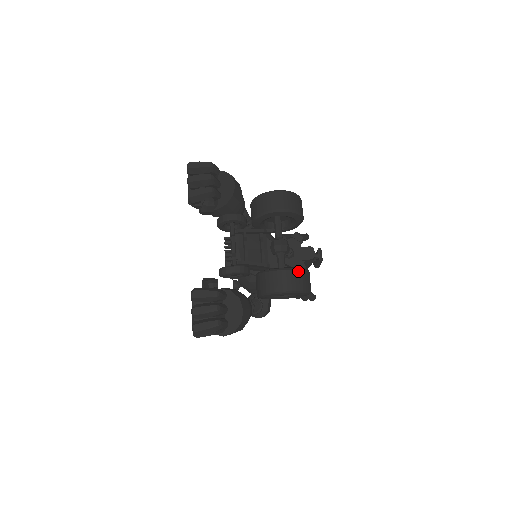
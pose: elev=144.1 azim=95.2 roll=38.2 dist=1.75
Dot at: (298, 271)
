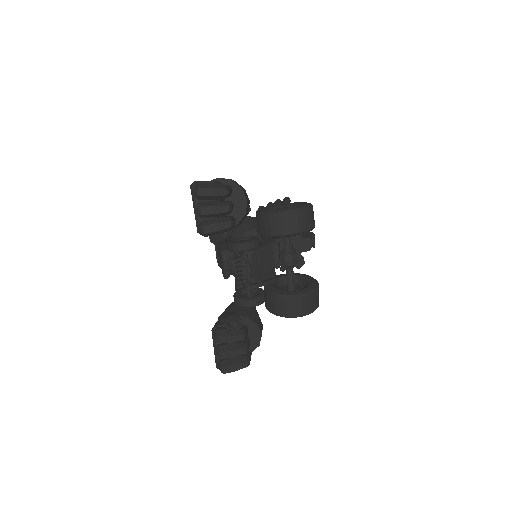
Dot at: (314, 293)
